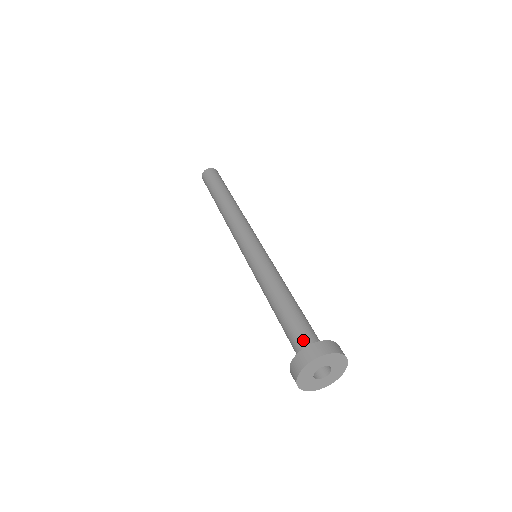
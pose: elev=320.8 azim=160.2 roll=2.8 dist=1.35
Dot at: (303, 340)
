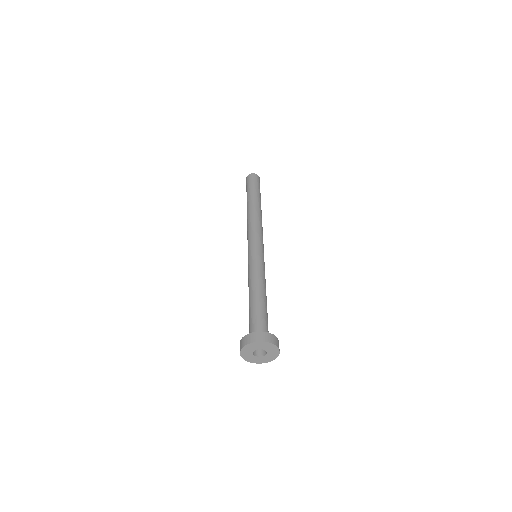
Dot at: (250, 331)
